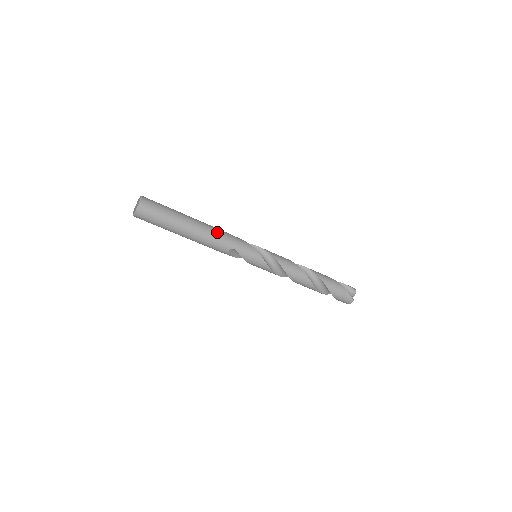
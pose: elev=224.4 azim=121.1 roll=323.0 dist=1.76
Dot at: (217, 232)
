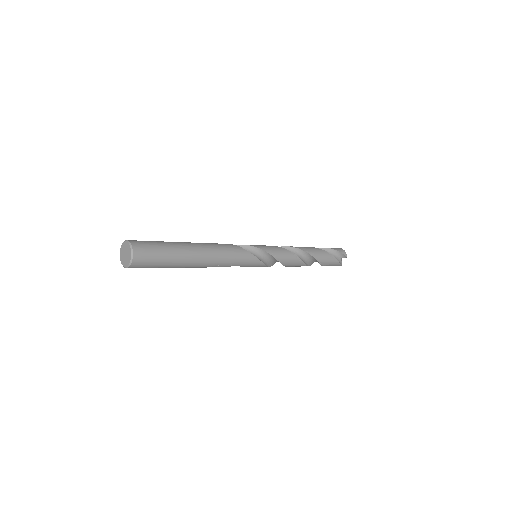
Dot at: (219, 257)
